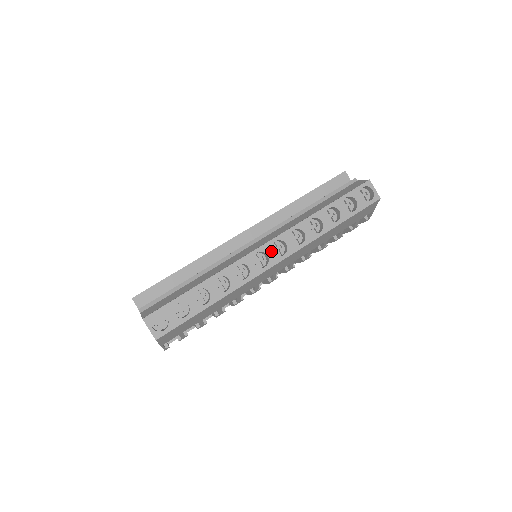
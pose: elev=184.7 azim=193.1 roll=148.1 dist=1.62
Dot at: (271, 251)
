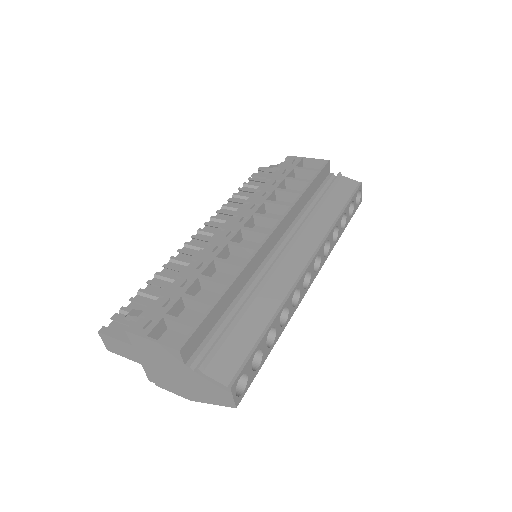
Dot at: (313, 268)
